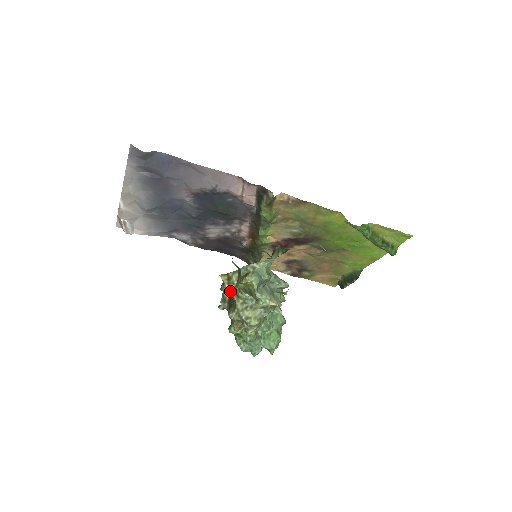
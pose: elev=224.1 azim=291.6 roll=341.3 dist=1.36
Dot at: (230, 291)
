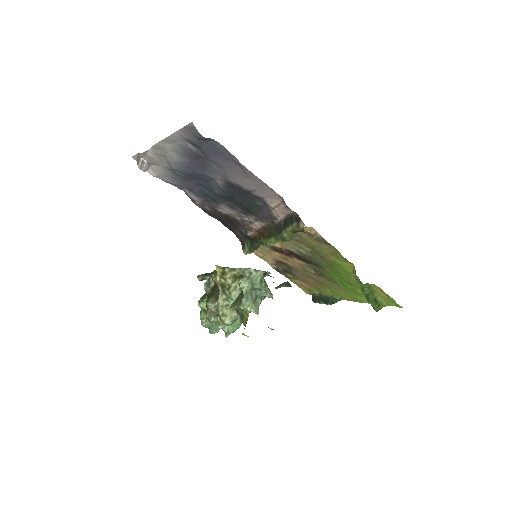
Dot at: (219, 284)
